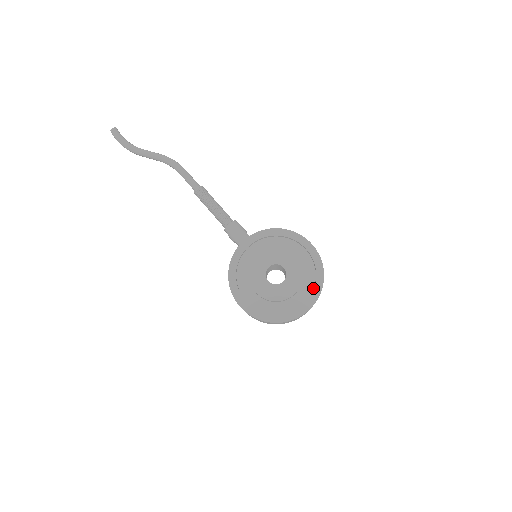
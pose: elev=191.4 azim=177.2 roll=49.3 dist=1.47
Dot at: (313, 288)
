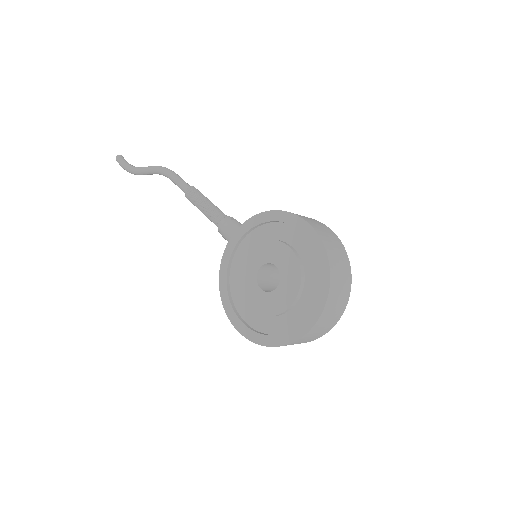
Dot at: (320, 286)
